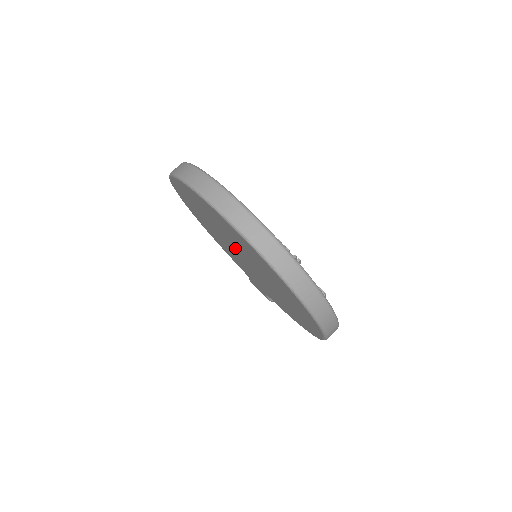
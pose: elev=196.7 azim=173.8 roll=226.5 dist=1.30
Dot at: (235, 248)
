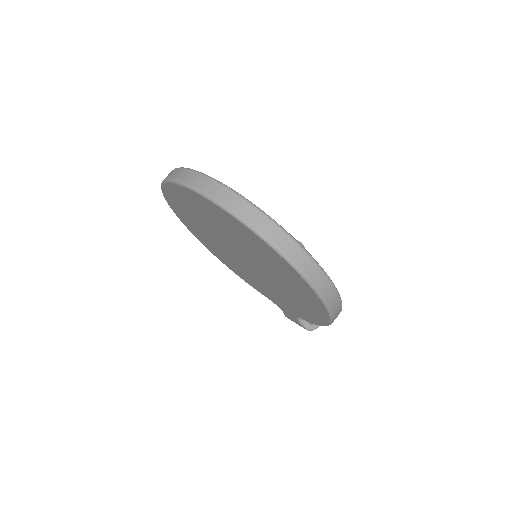
Dot at: (229, 246)
